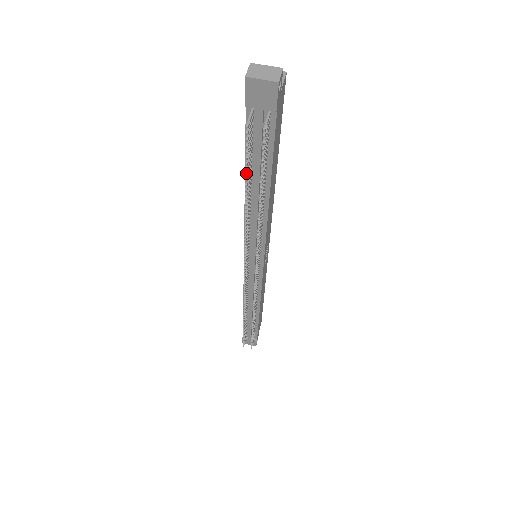
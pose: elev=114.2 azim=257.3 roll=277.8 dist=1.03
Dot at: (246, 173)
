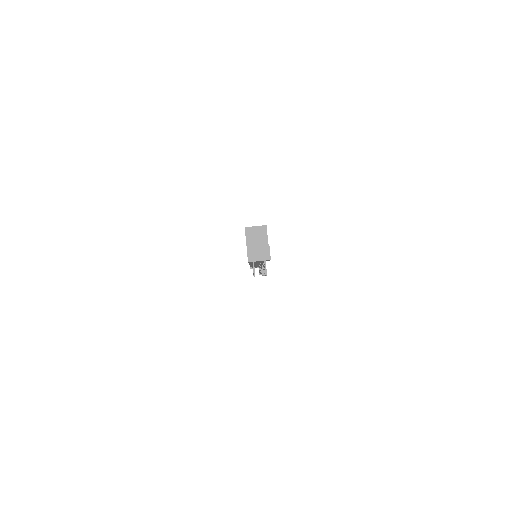
Dot at: occluded
